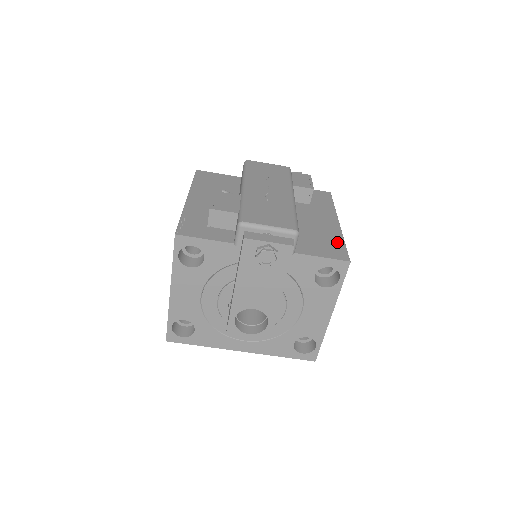
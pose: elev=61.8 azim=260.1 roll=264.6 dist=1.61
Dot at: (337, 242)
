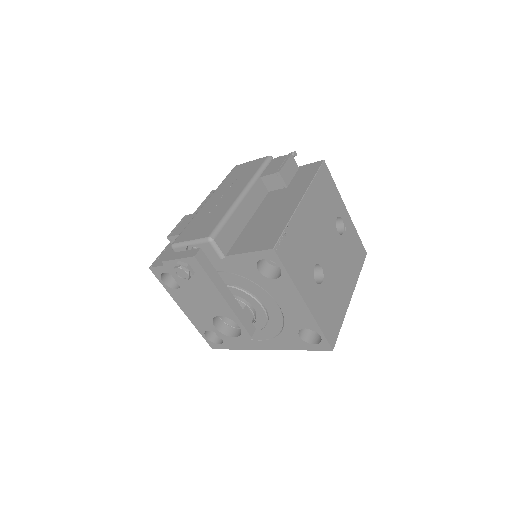
Dot at: (278, 227)
